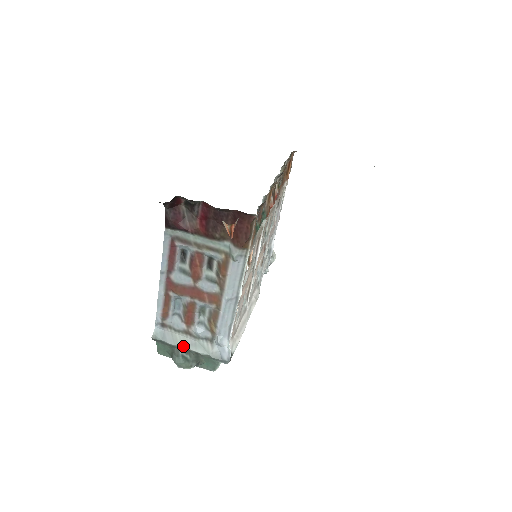
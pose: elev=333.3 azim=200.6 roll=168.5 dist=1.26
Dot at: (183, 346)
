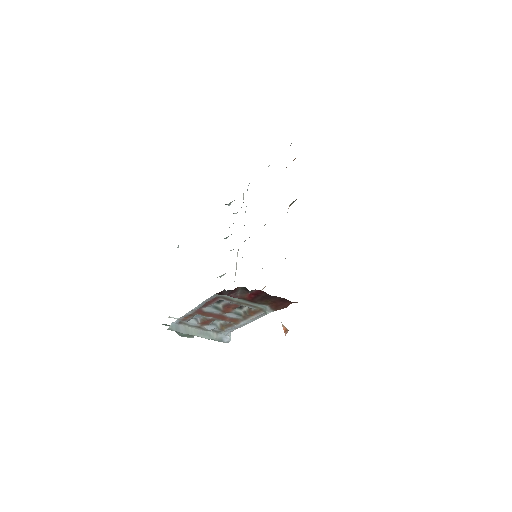
Dot at: (193, 335)
